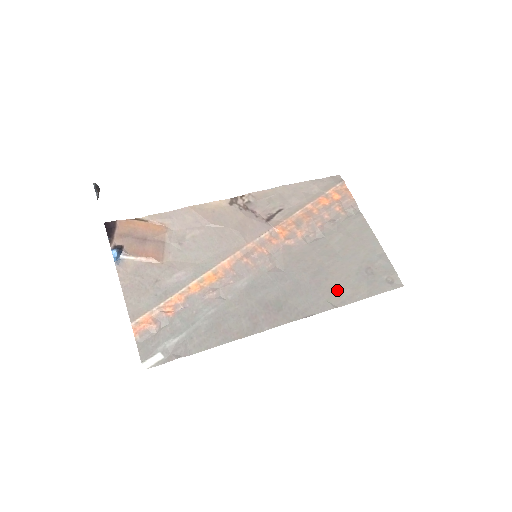
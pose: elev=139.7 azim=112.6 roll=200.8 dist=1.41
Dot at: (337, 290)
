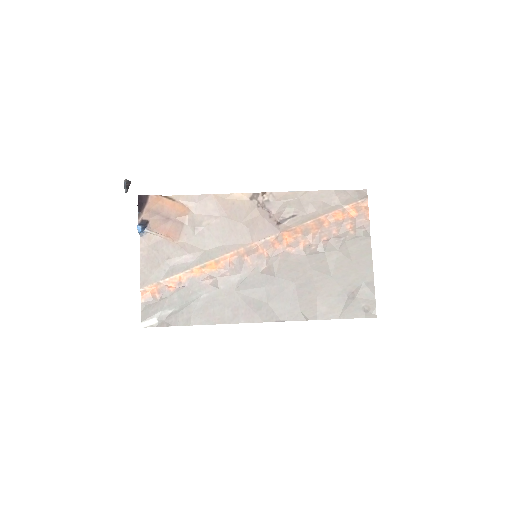
Dot at: (315, 305)
